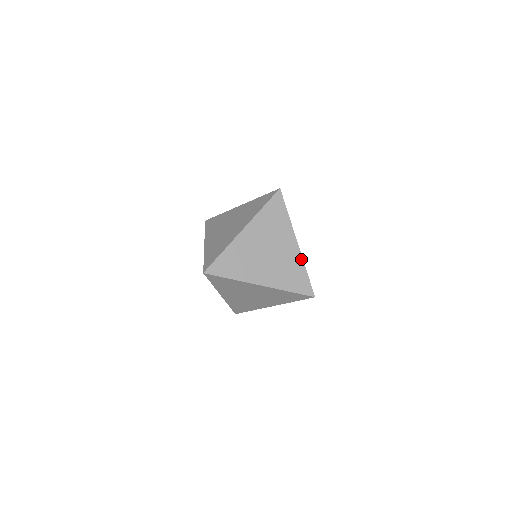
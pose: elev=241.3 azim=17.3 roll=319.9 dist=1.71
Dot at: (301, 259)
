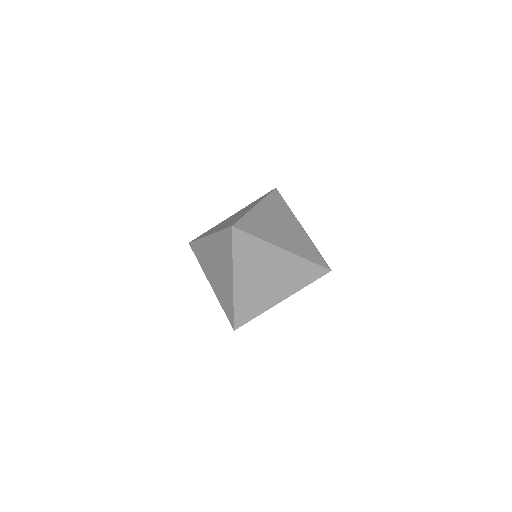
Dot at: (298, 257)
